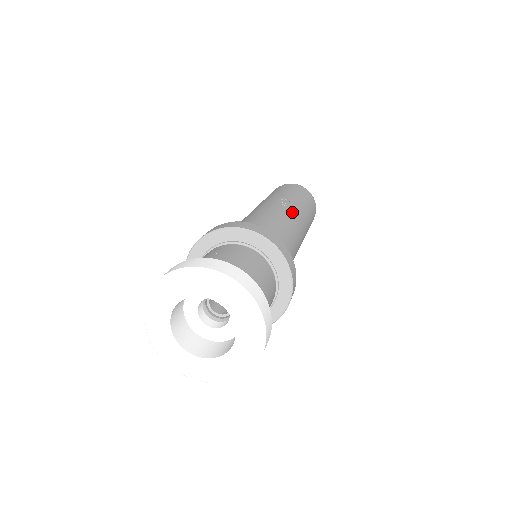
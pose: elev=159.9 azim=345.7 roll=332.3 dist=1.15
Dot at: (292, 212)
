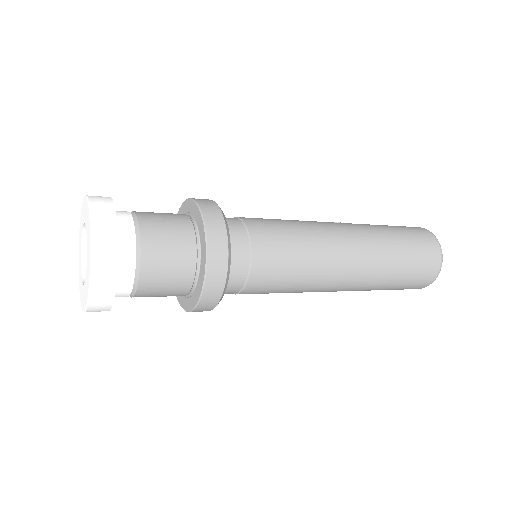
Dot at: occluded
